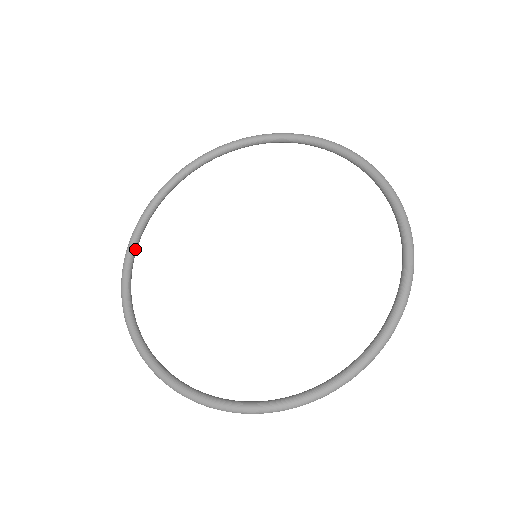
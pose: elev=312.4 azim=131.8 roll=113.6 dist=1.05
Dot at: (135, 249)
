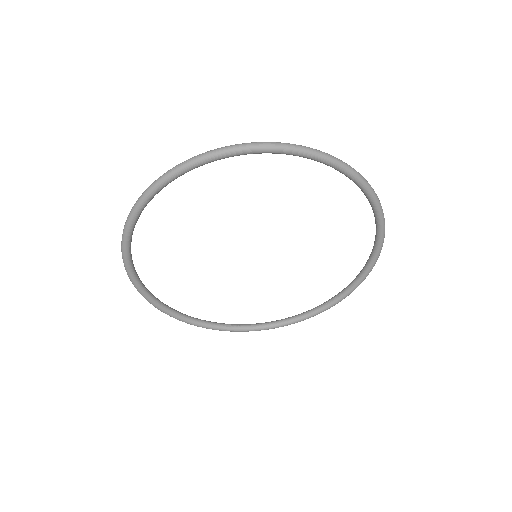
Dot at: (168, 308)
